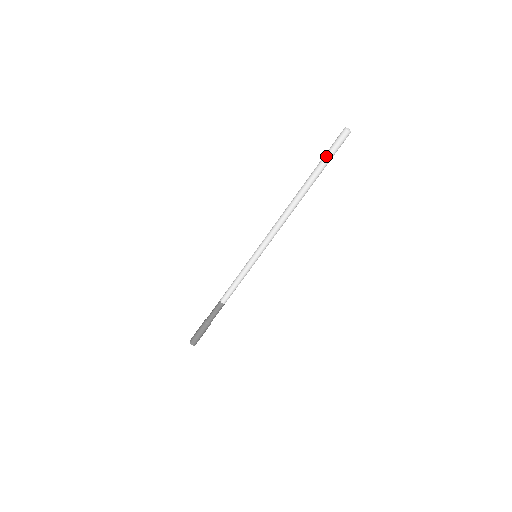
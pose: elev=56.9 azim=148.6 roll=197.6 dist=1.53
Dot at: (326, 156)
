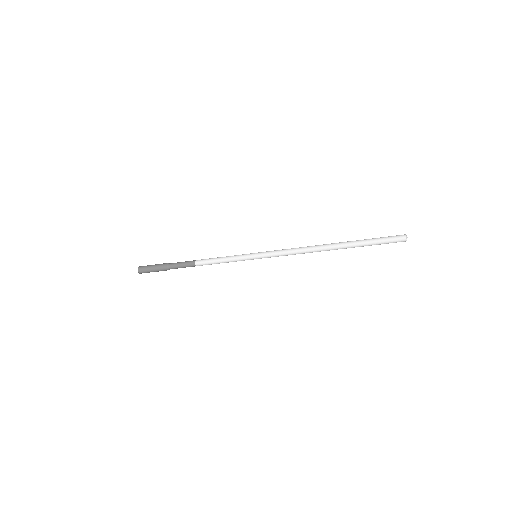
Dot at: (376, 242)
